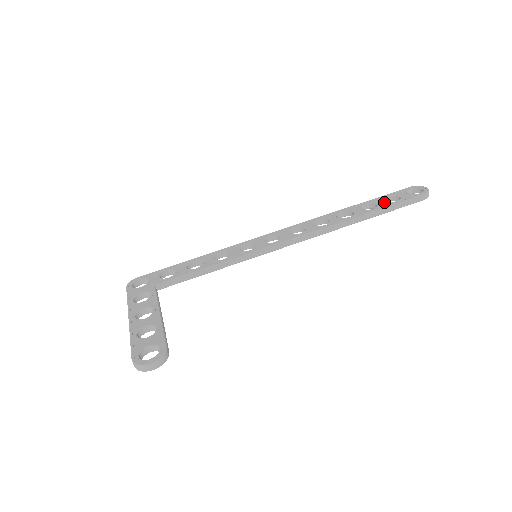
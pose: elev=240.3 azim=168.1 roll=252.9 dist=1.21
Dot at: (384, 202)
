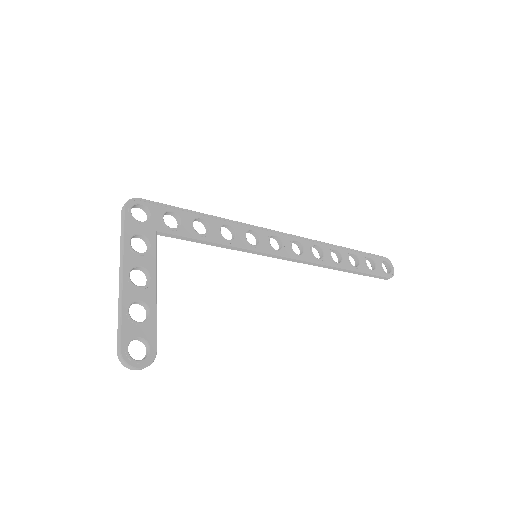
Dot at: (365, 263)
